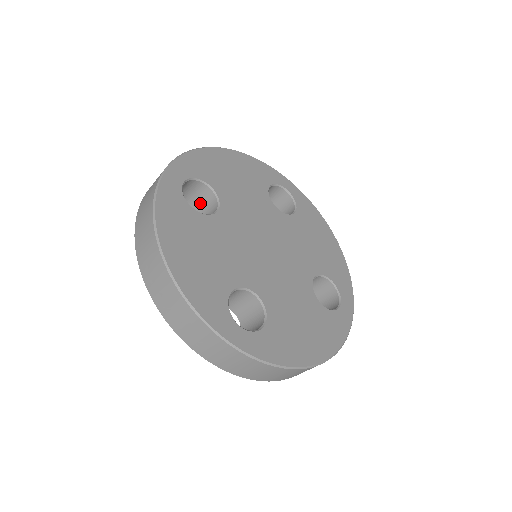
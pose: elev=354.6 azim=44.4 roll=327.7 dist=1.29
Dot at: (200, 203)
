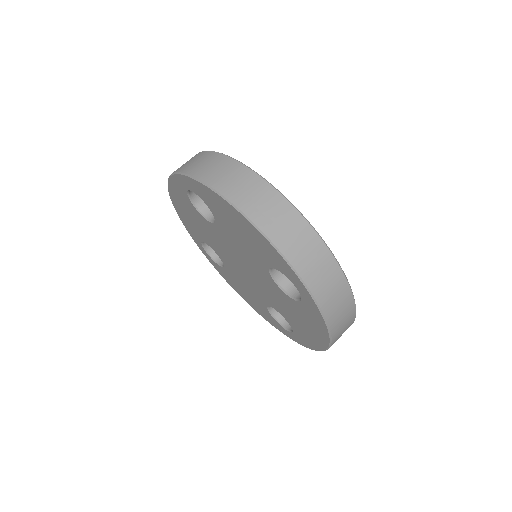
Dot at: occluded
